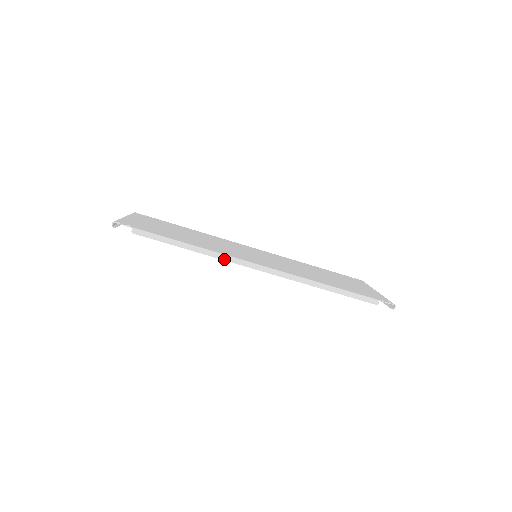
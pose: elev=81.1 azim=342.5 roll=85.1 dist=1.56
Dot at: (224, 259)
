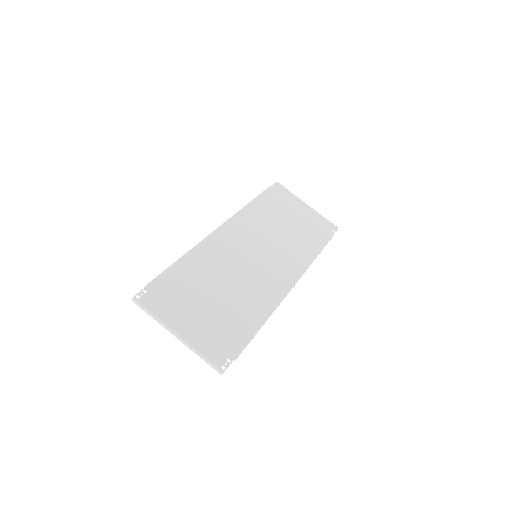
Dot at: occluded
